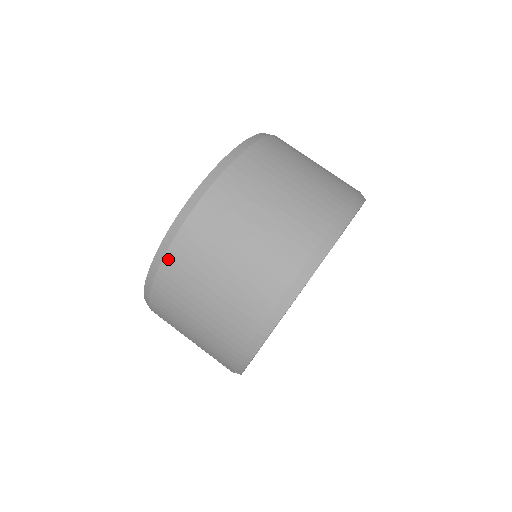
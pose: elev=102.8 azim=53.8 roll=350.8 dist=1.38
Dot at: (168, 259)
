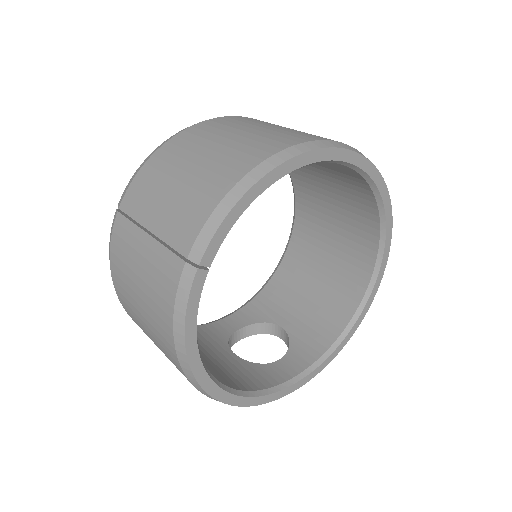
Dot at: (193, 128)
